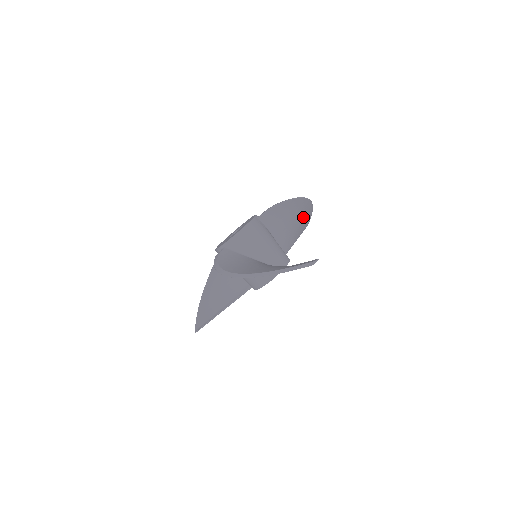
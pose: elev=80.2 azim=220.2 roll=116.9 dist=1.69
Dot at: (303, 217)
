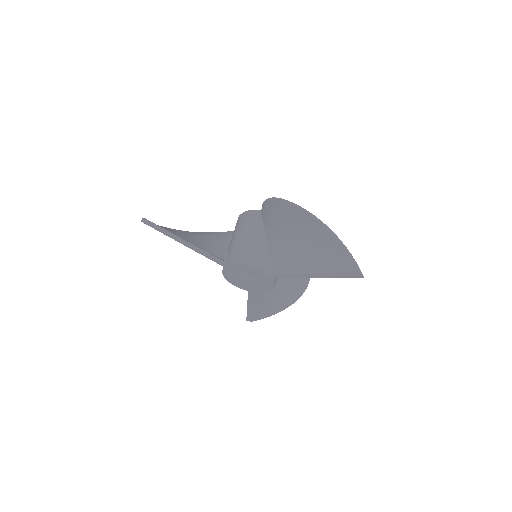
Dot at: (279, 301)
